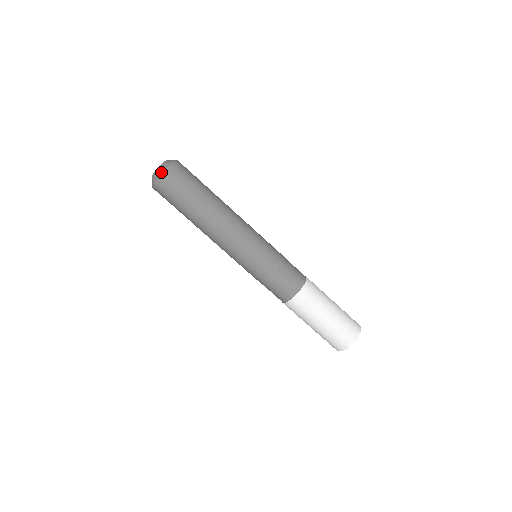
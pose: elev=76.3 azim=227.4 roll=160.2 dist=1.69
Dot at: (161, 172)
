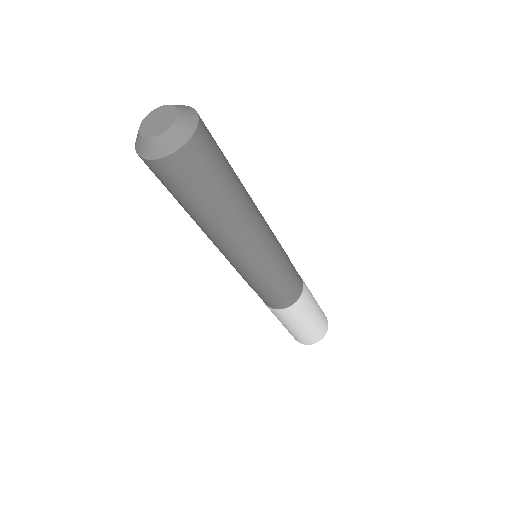
Dot at: (153, 155)
